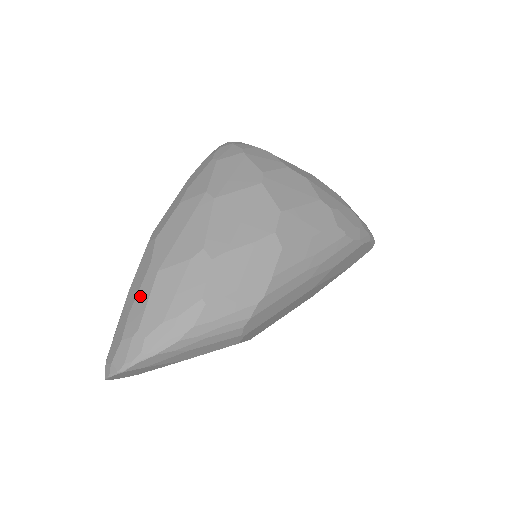
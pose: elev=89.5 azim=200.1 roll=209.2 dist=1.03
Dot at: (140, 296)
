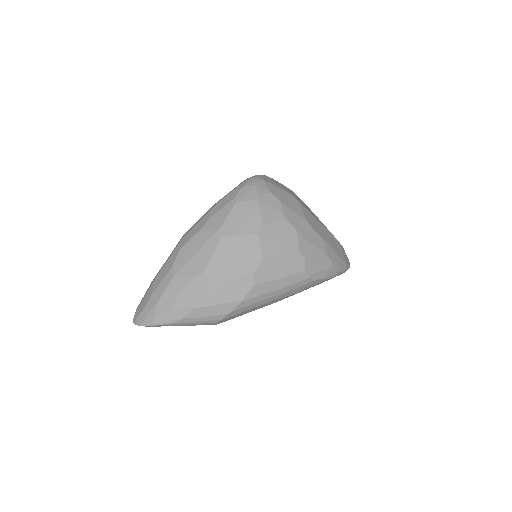
Dot at: (160, 286)
